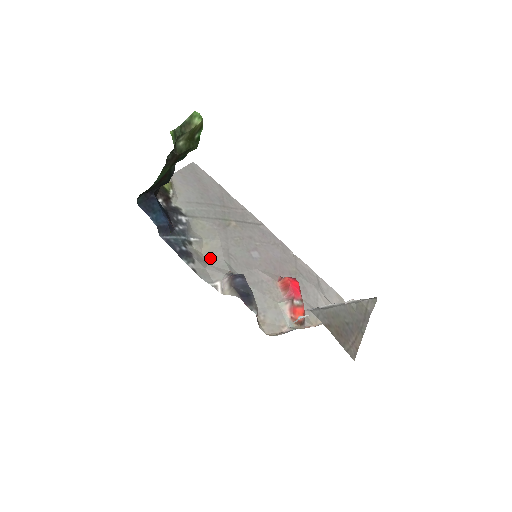
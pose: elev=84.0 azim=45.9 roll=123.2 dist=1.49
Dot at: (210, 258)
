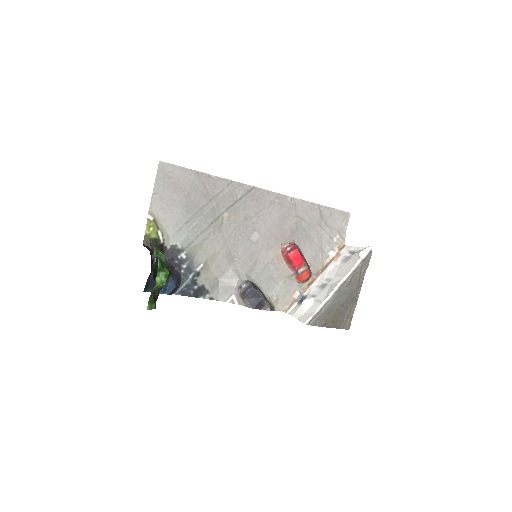
Dot at: (219, 272)
